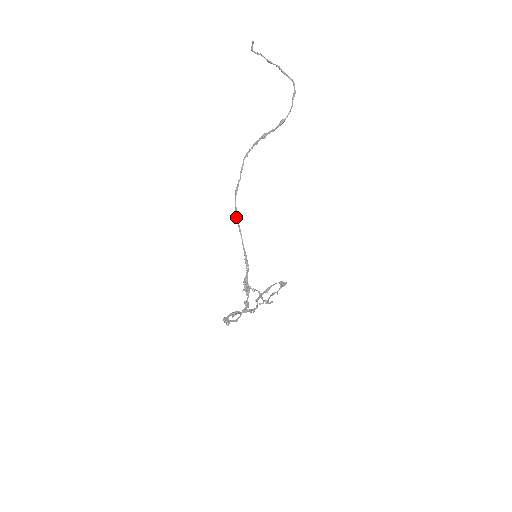
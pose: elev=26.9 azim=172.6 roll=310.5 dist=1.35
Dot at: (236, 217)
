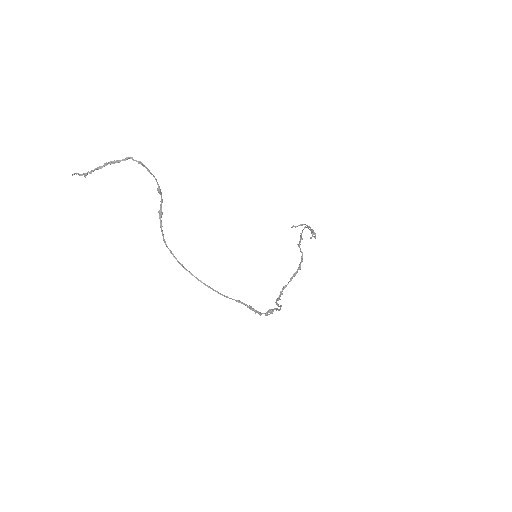
Dot at: occluded
